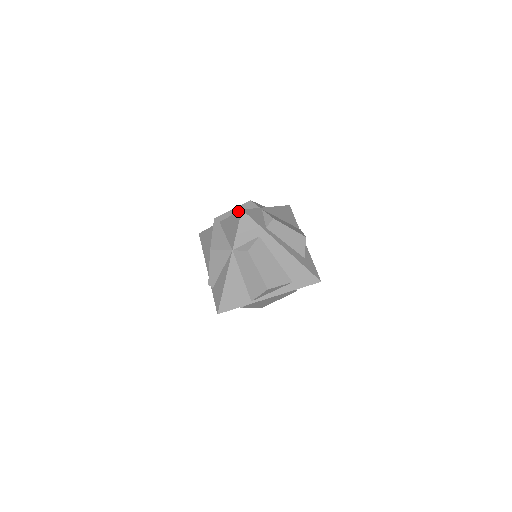
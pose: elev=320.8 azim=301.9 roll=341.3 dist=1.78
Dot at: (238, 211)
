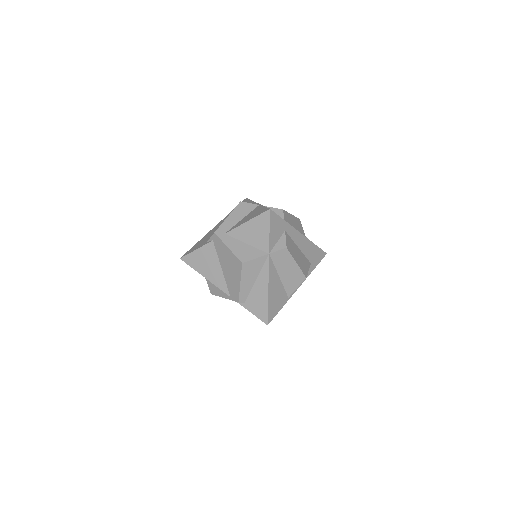
Dot at: (263, 212)
